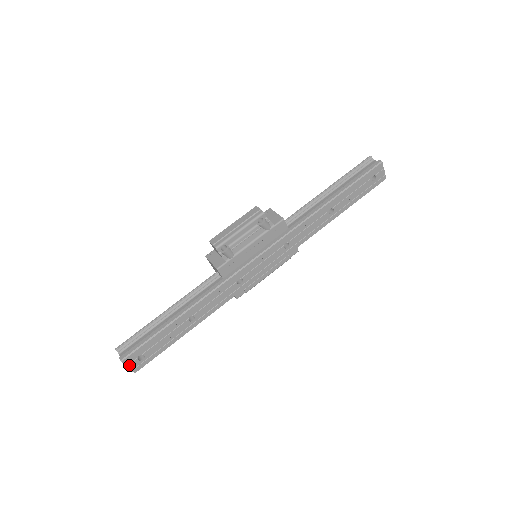
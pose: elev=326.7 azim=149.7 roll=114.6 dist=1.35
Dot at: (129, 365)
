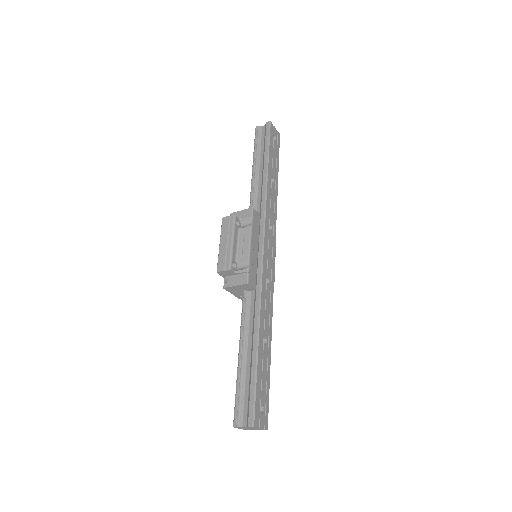
Dot at: (260, 426)
